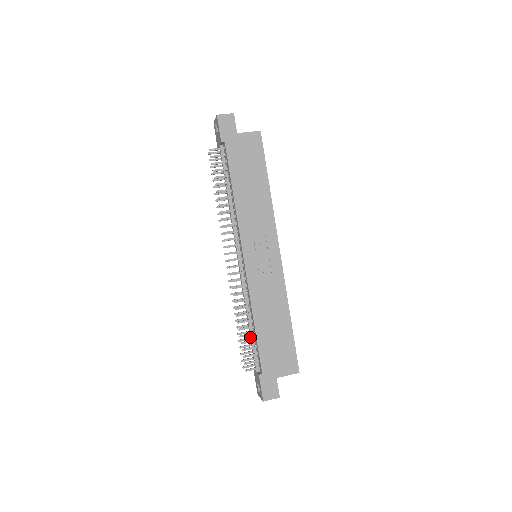
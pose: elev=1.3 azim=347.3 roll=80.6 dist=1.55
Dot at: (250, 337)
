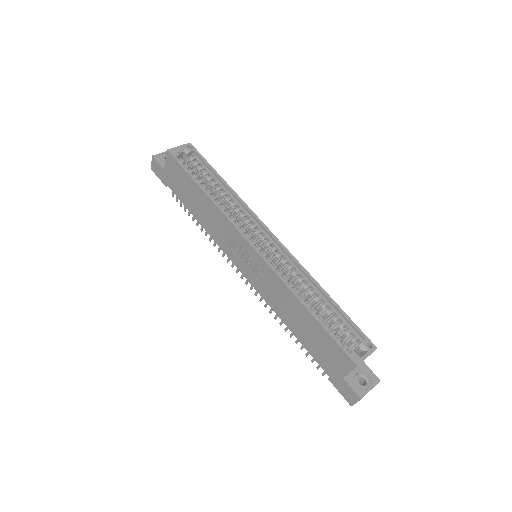
Dot at: occluded
